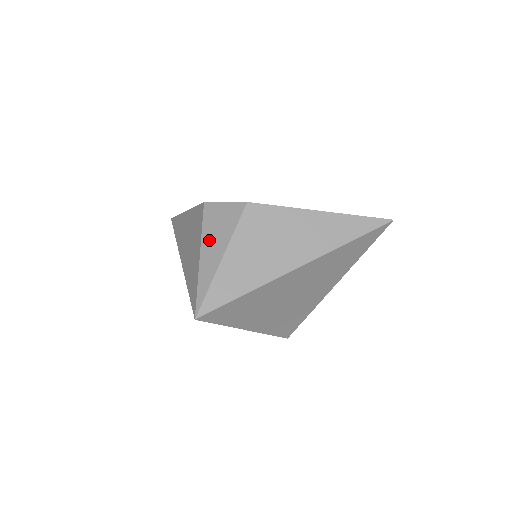
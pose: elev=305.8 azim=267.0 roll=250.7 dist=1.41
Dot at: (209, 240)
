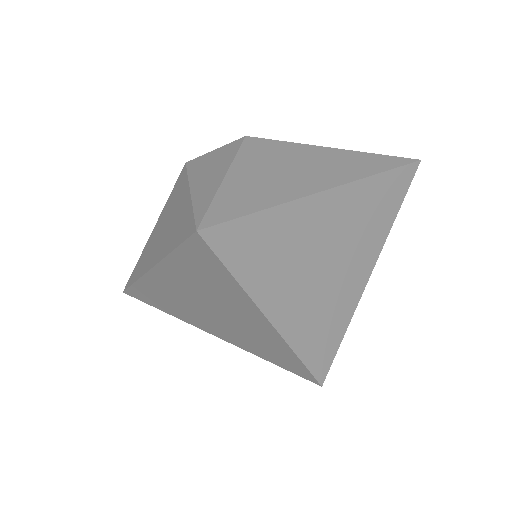
Dot at: (201, 175)
